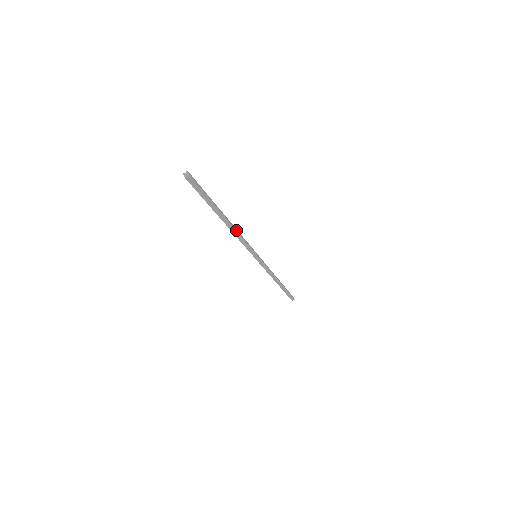
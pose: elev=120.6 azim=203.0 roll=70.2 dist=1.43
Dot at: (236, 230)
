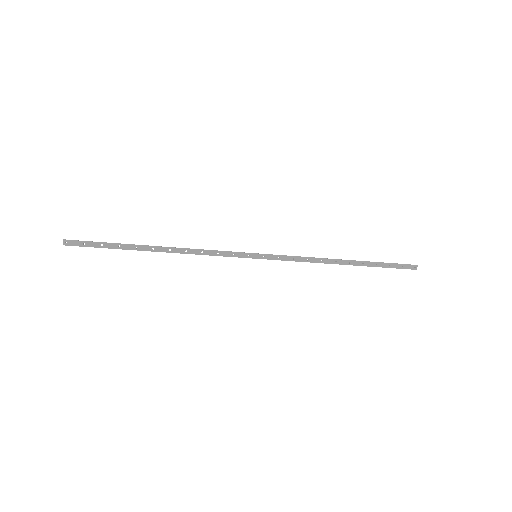
Dot at: (183, 252)
